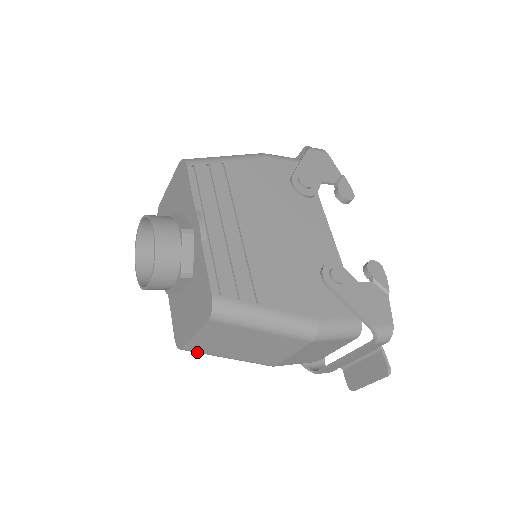
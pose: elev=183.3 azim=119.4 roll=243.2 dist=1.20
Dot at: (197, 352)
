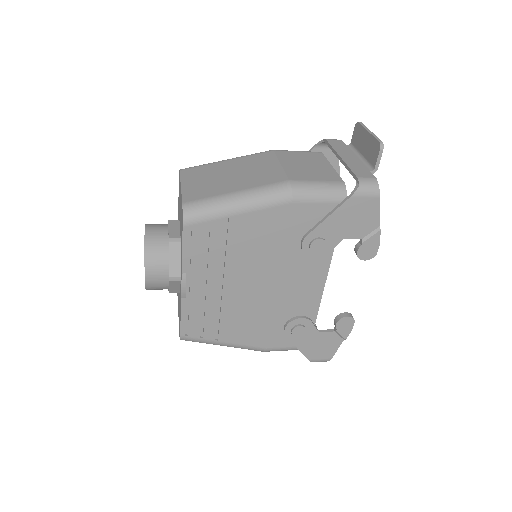
Dot at: occluded
